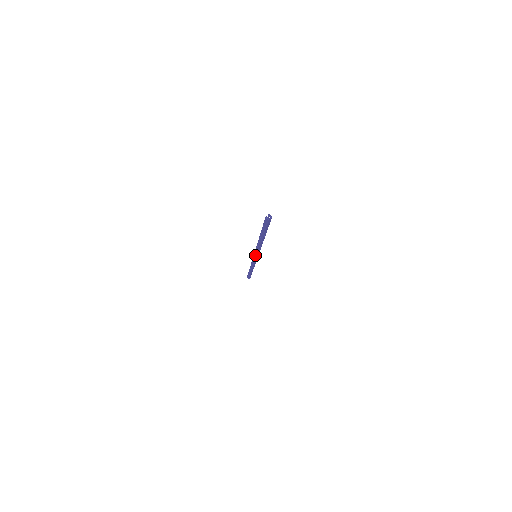
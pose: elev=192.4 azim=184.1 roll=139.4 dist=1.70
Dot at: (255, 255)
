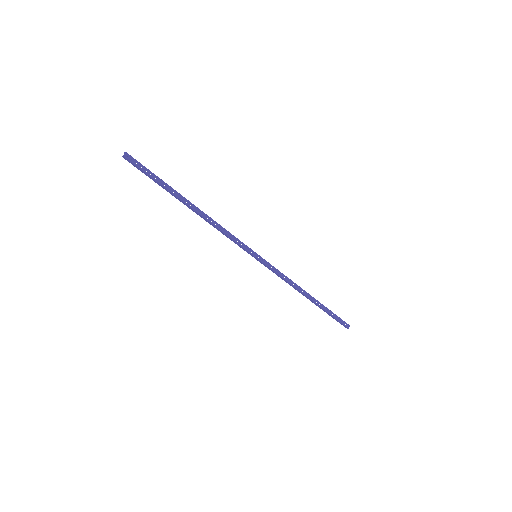
Dot at: (247, 252)
